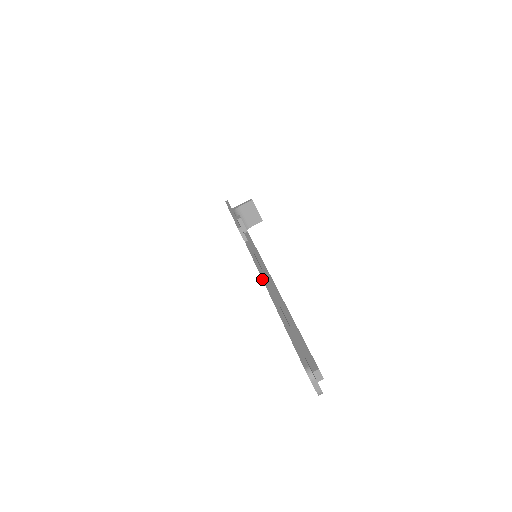
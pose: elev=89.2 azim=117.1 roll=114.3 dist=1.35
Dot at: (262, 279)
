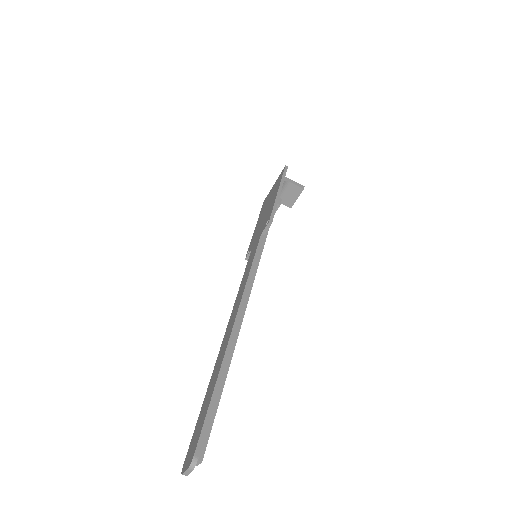
Dot at: (240, 303)
